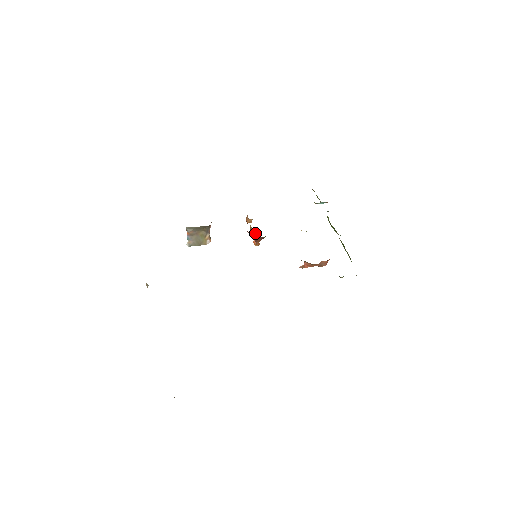
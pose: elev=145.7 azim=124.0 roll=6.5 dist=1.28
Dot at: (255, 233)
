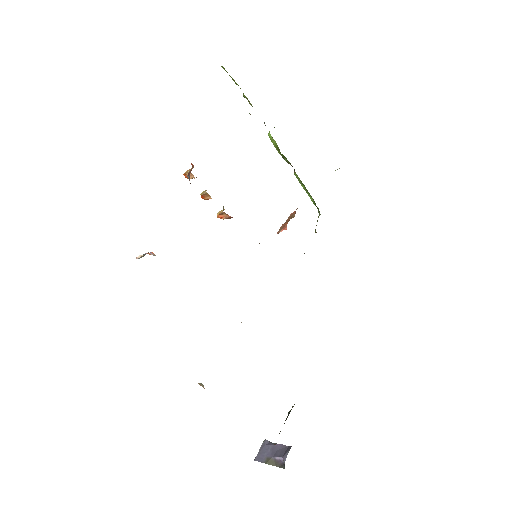
Dot at: (208, 196)
